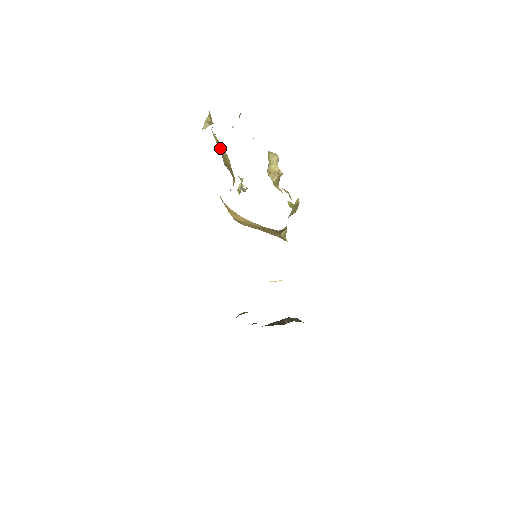
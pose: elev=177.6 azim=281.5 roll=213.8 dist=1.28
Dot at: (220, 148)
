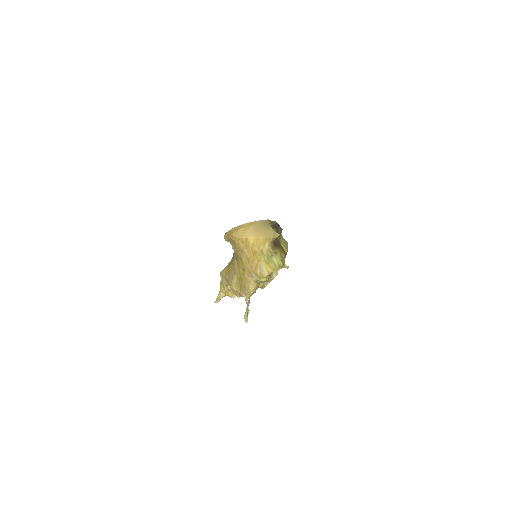
Dot at: (226, 270)
